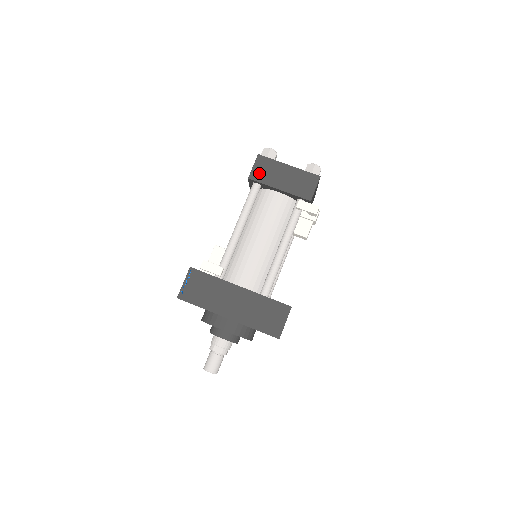
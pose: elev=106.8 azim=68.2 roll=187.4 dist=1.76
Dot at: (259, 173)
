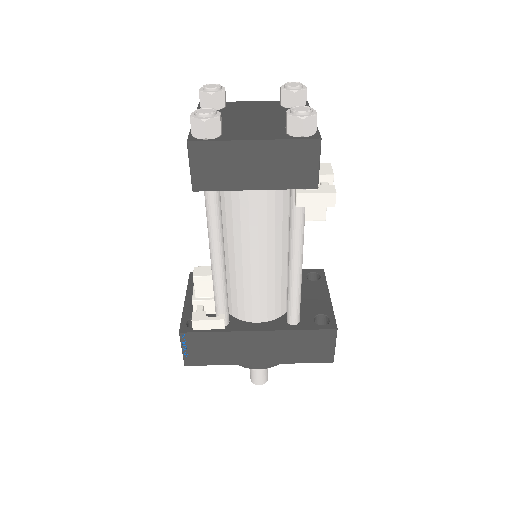
Dot at: (207, 176)
